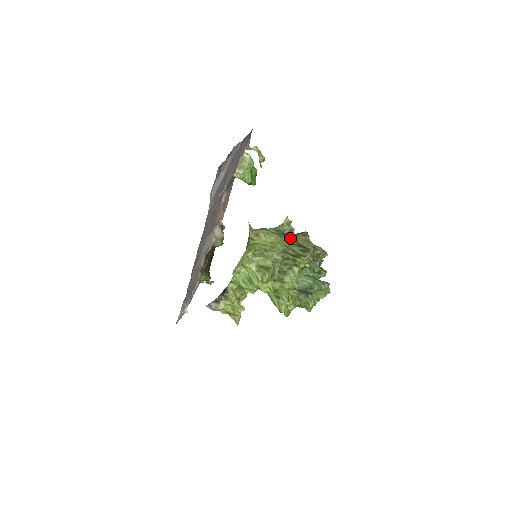
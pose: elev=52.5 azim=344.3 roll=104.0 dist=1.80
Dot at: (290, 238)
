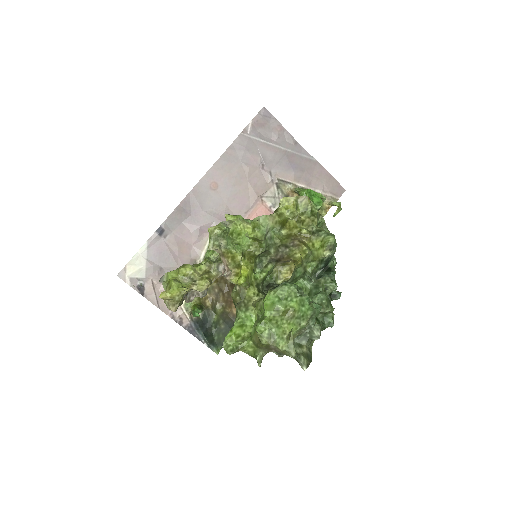
Dot at: occluded
